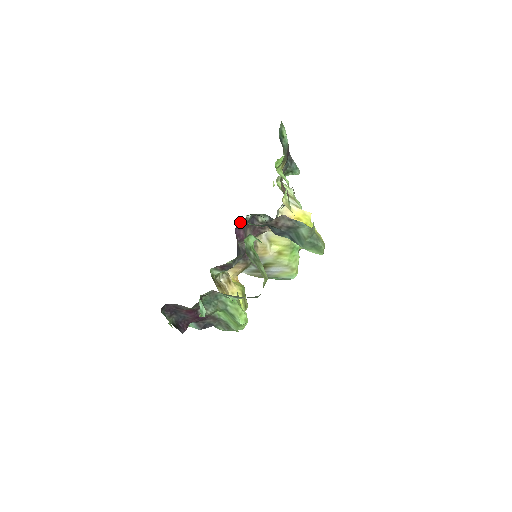
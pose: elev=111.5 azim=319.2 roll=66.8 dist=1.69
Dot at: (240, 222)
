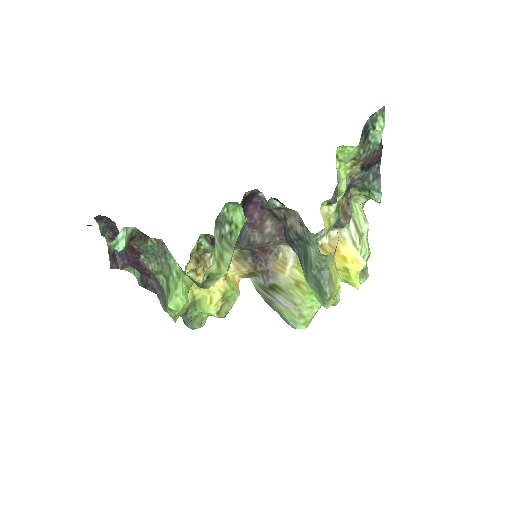
Dot at: (260, 200)
